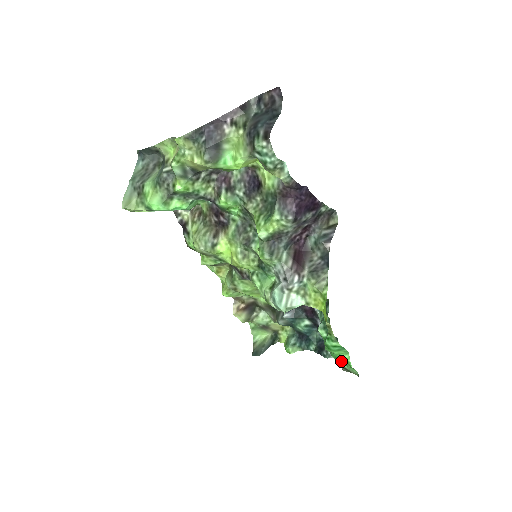
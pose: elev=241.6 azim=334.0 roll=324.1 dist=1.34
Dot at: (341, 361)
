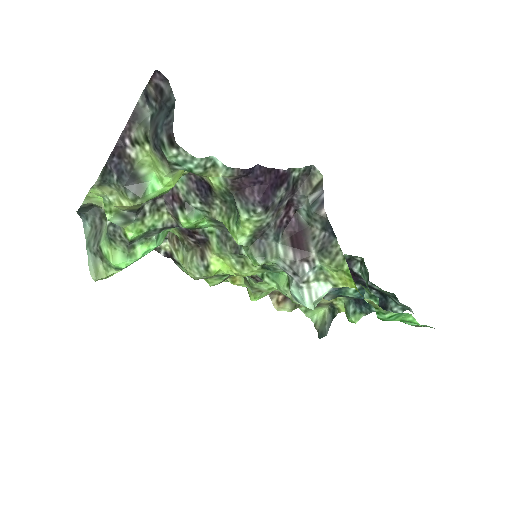
Dot at: (408, 322)
